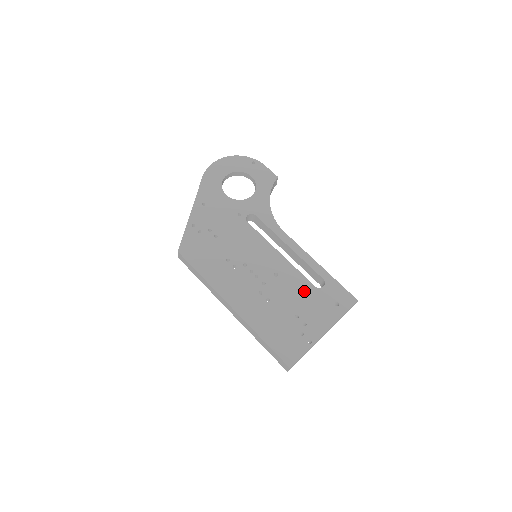
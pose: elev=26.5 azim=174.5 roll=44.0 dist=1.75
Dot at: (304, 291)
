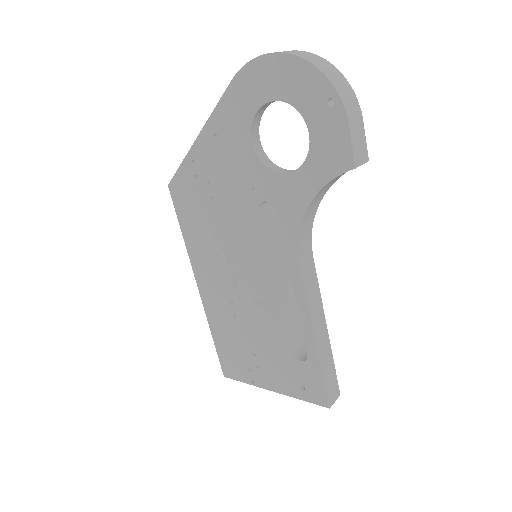
Dot at: (276, 344)
